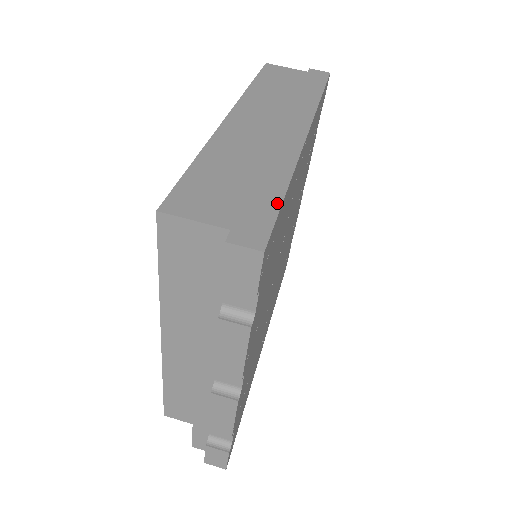
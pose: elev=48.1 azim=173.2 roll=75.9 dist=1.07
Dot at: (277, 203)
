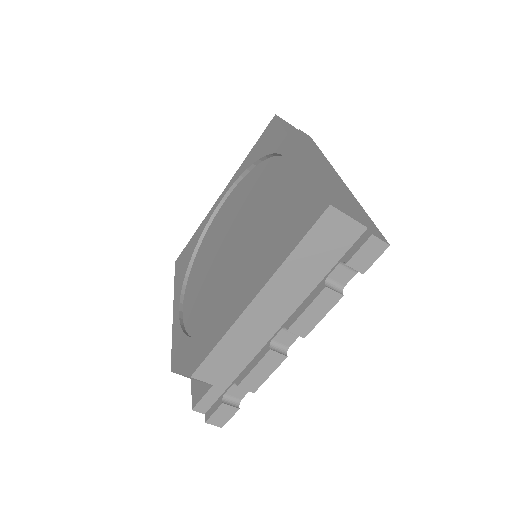
Dot at: (369, 218)
